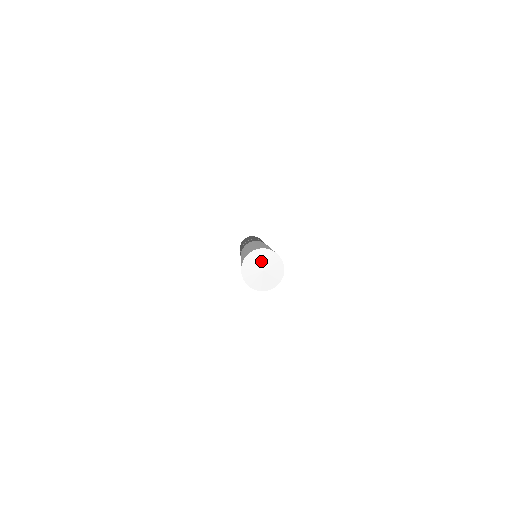
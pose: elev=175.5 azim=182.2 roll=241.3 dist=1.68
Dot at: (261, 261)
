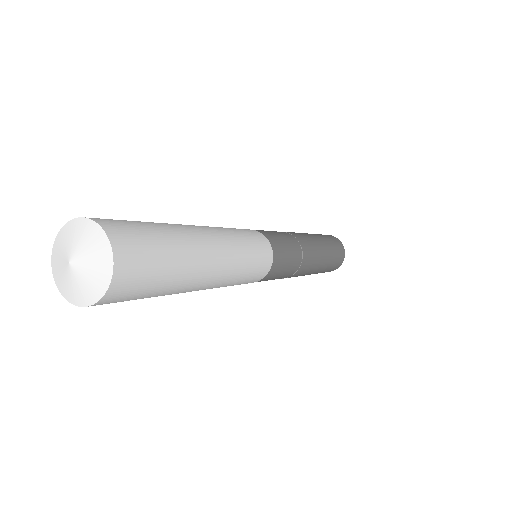
Dot at: (66, 246)
